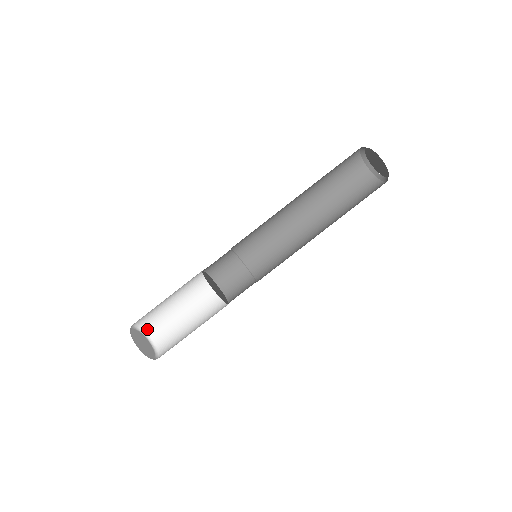
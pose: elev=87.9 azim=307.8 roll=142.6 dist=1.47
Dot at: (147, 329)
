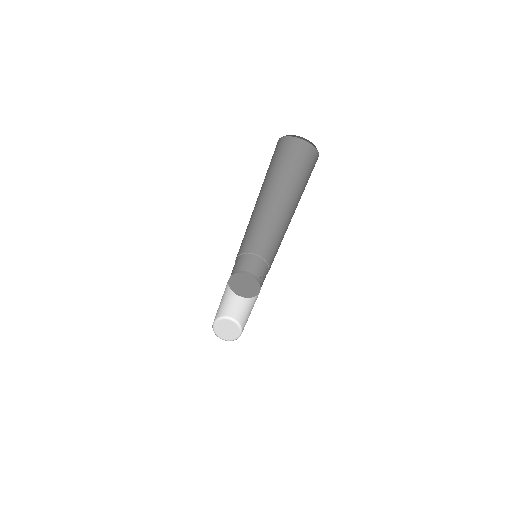
Dot at: (215, 319)
